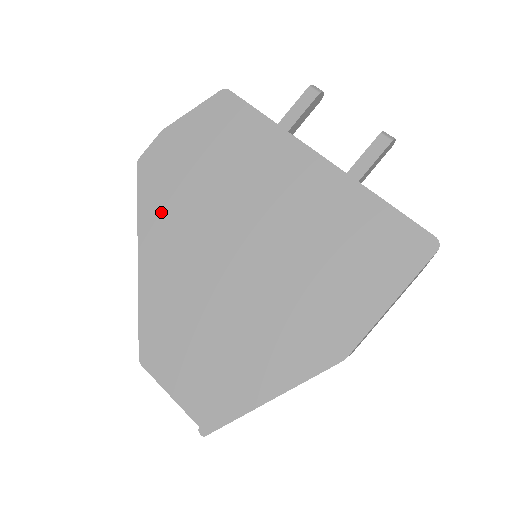
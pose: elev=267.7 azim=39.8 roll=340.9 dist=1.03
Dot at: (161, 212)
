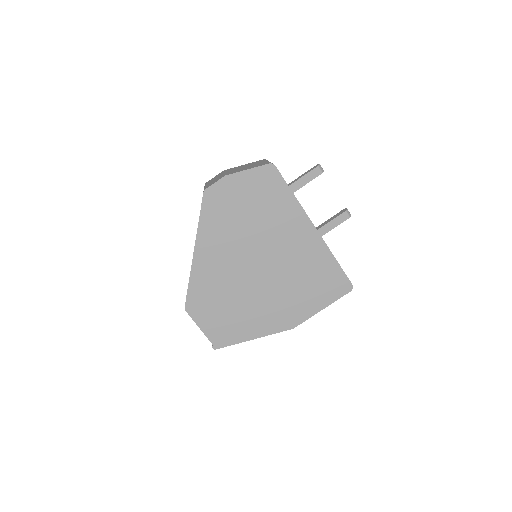
Dot at: (214, 229)
